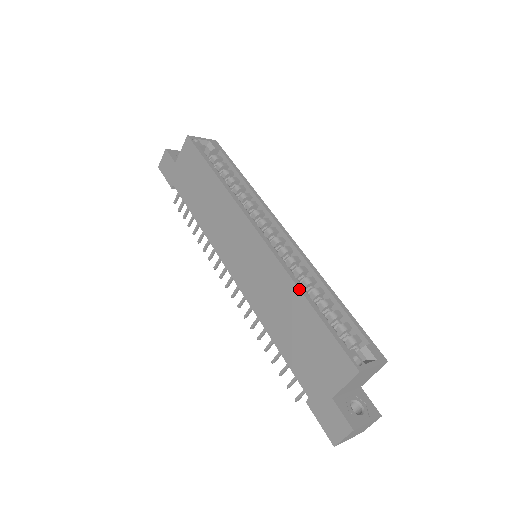
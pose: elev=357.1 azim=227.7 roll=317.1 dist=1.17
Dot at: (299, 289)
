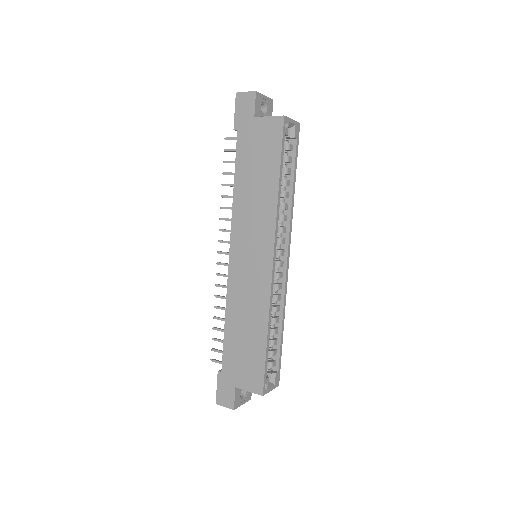
Dot at: (268, 325)
